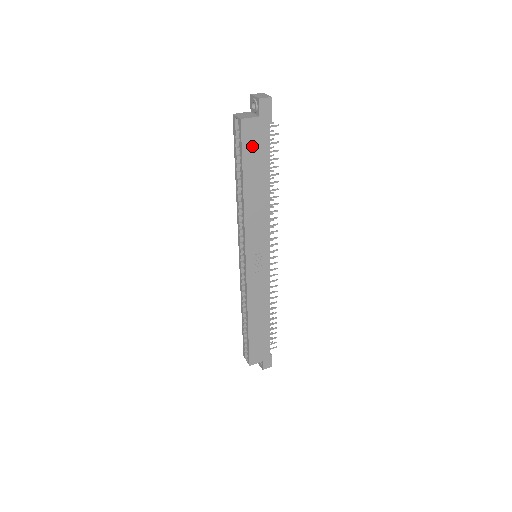
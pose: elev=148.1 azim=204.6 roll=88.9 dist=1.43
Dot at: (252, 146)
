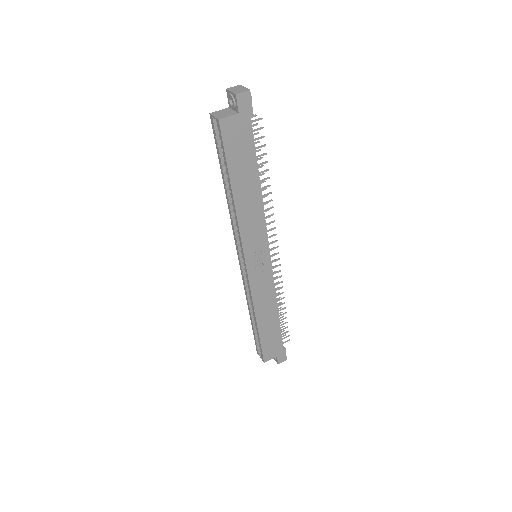
Dot at: (235, 146)
